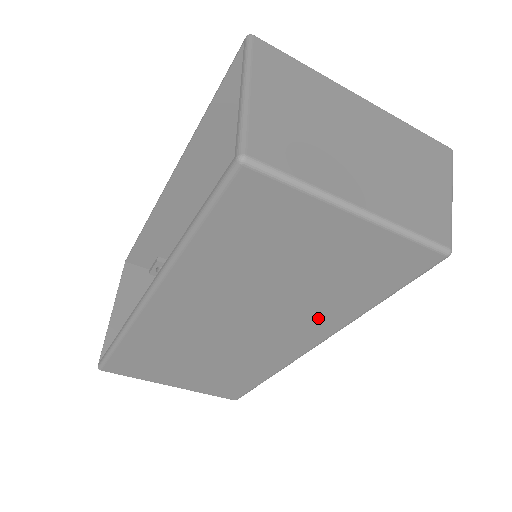
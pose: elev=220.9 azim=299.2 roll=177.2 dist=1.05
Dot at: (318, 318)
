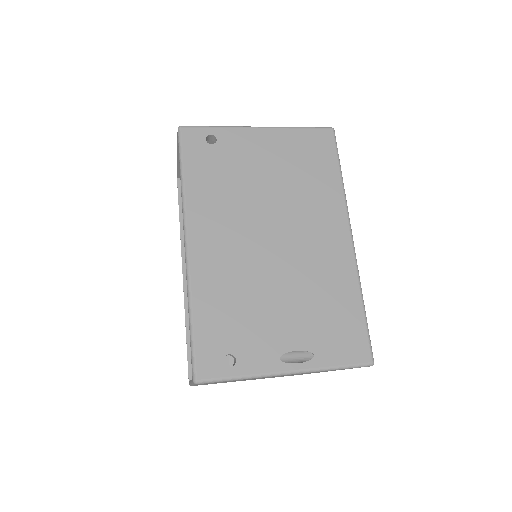
Dot at: occluded
